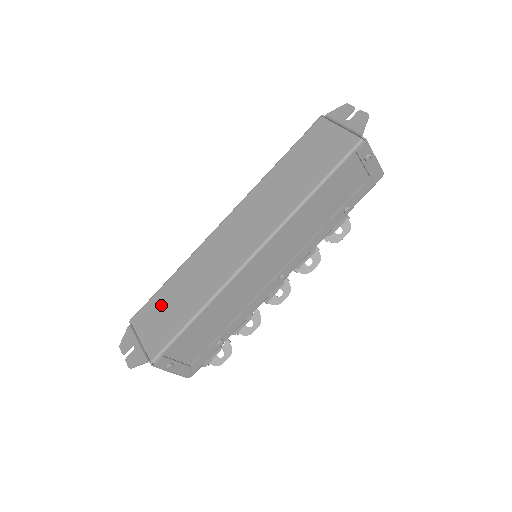
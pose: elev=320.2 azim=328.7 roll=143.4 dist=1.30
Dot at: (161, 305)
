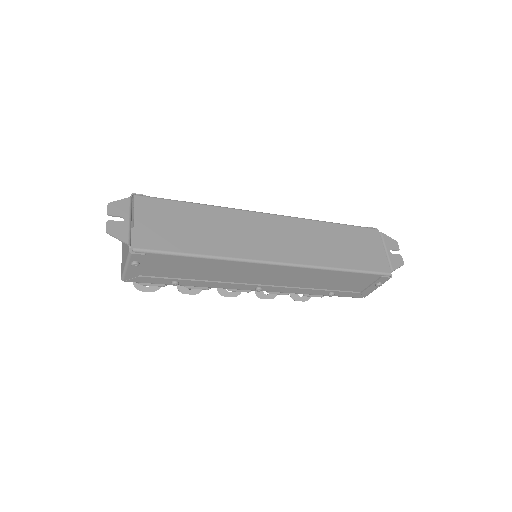
Dot at: (175, 215)
